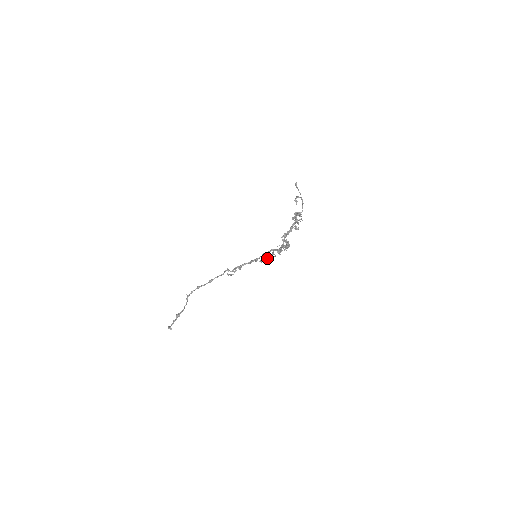
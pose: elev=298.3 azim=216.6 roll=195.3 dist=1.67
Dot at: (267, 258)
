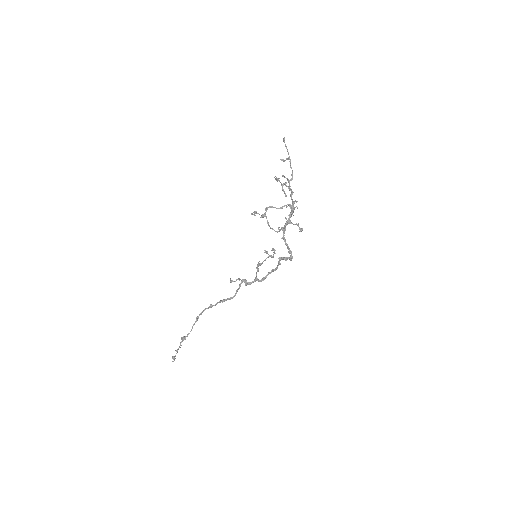
Dot at: (264, 260)
